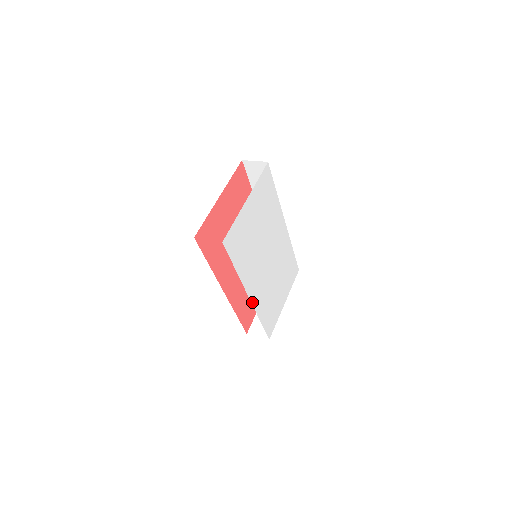
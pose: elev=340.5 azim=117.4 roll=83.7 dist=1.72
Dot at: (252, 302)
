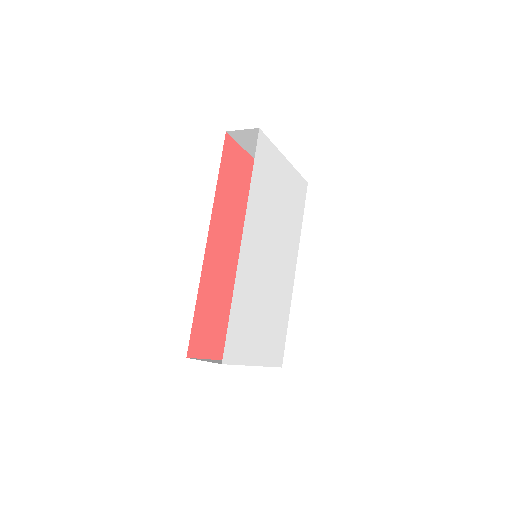
Dot at: (240, 254)
